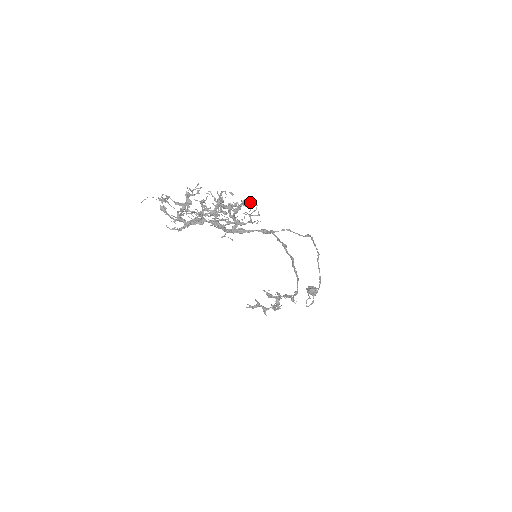
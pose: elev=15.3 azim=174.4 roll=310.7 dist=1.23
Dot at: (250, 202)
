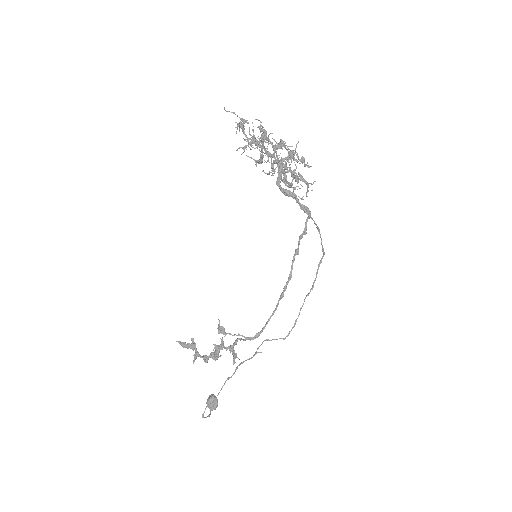
Dot at: occluded
